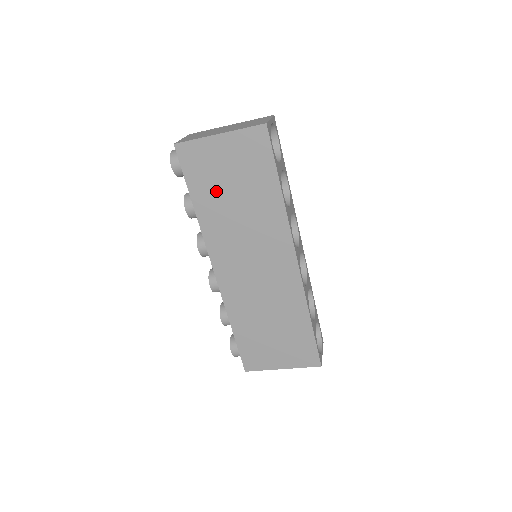
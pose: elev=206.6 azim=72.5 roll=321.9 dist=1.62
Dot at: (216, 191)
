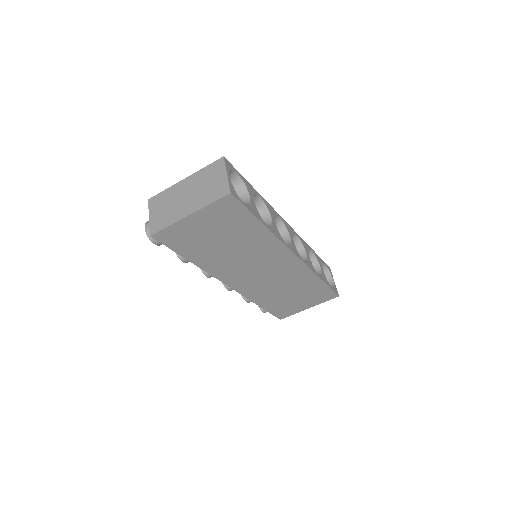
Dot at: (206, 247)
